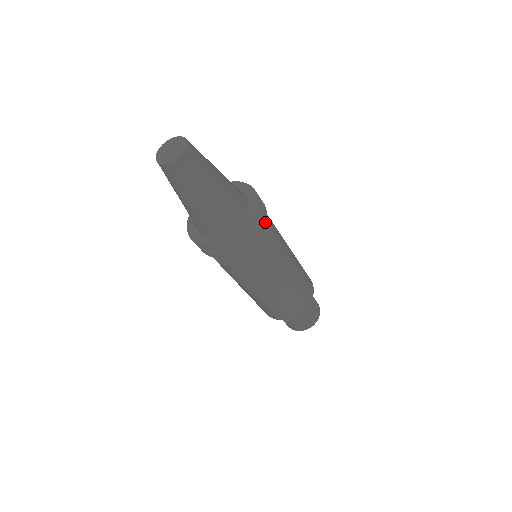
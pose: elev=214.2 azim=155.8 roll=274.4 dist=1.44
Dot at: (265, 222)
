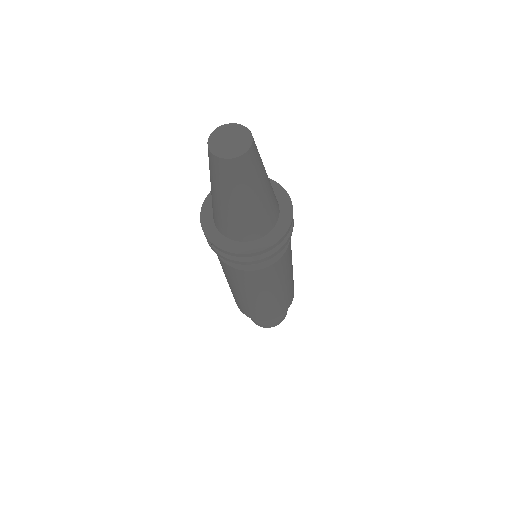
Dot at: occluded
